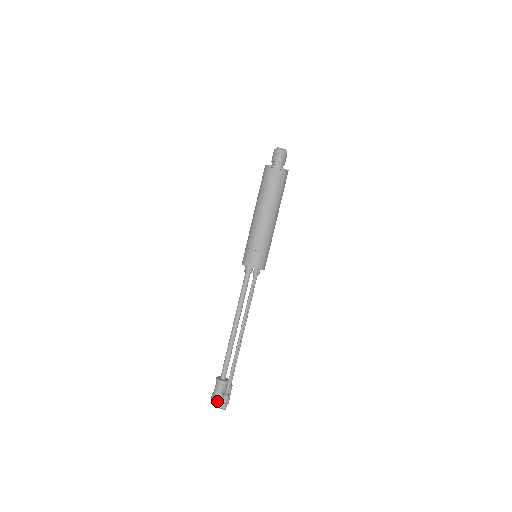
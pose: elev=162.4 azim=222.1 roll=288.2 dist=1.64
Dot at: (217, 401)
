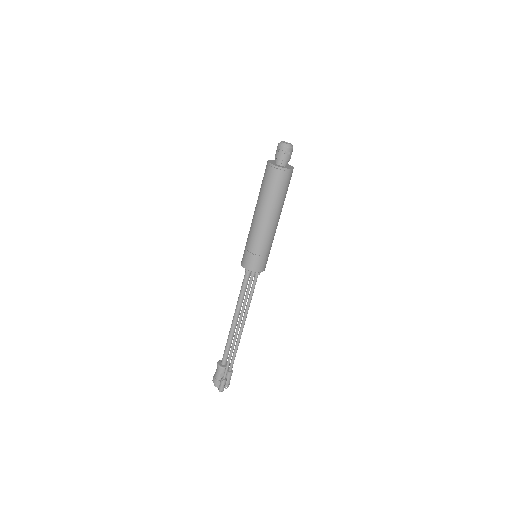
Dot at: (216, 382)
